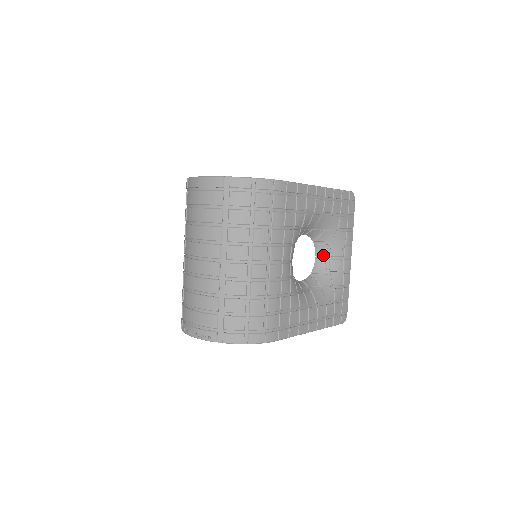
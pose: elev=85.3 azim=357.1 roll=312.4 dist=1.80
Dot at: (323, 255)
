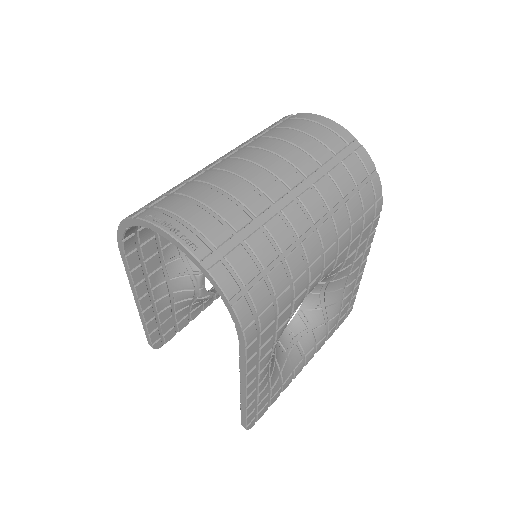
Dot at: (294, 333)
